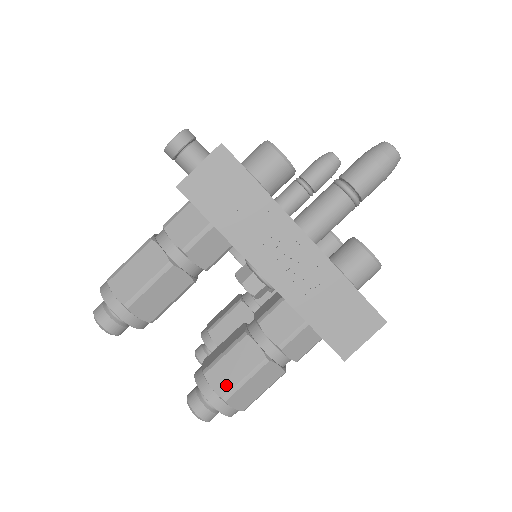
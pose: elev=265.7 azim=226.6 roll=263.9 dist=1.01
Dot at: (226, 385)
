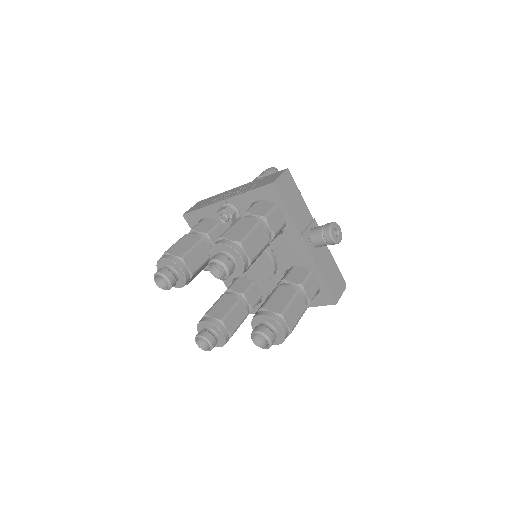
Dot at: occluded
